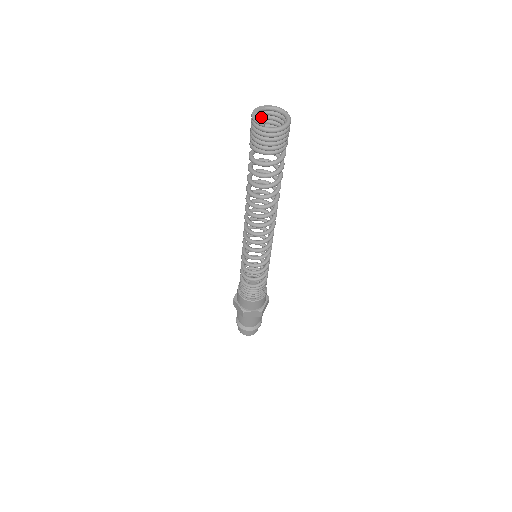
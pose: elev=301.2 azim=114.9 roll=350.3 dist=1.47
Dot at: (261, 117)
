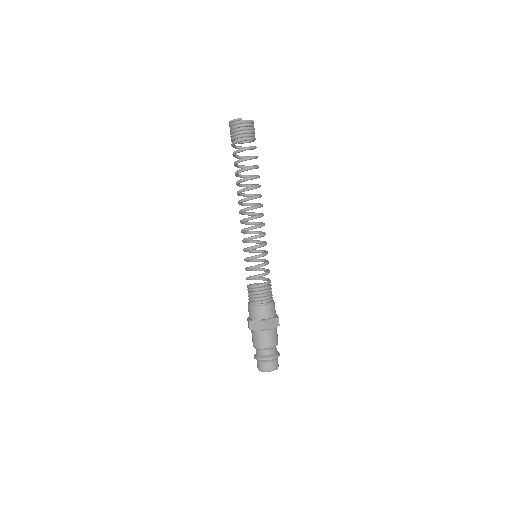
Dot at: occluded
